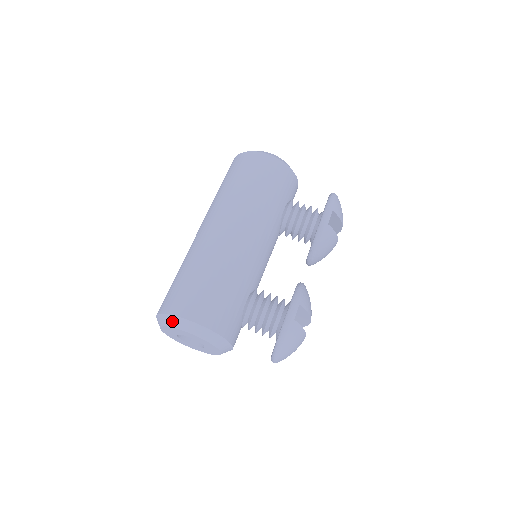
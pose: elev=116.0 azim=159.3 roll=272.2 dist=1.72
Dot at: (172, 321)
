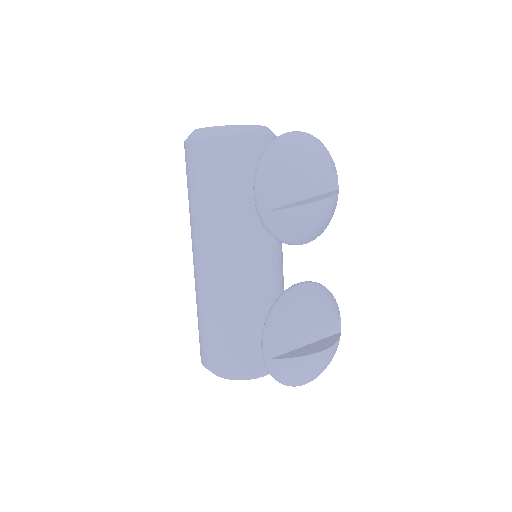
Dot at: occluded
